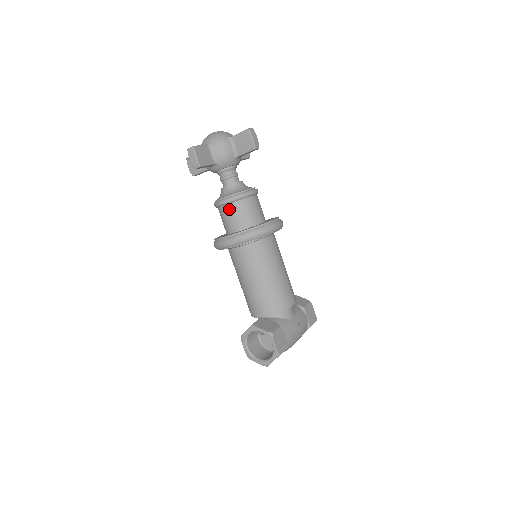
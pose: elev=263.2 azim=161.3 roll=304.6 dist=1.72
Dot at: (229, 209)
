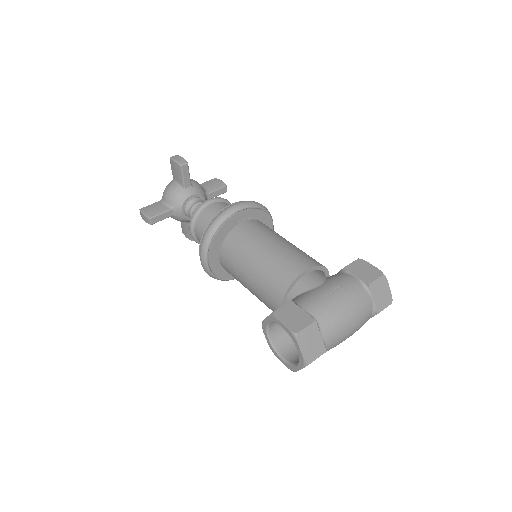
Dot at: (197, 233)
